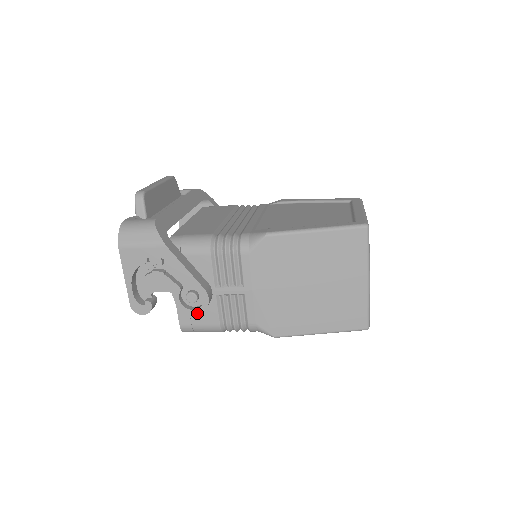
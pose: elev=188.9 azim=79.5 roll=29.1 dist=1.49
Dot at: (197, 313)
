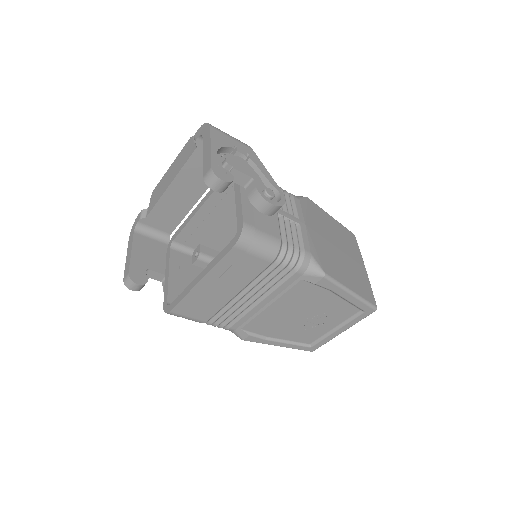
Dot at: (276, 205)
